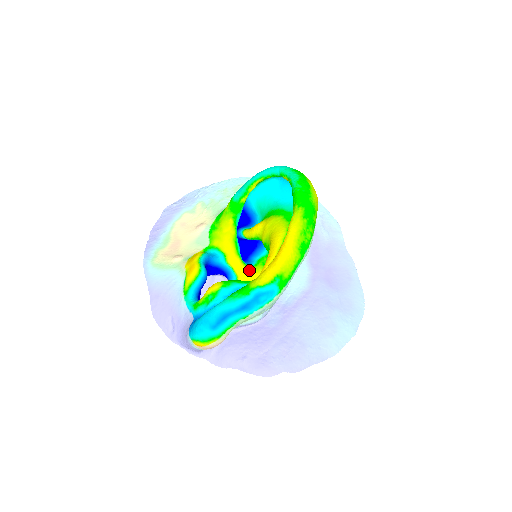
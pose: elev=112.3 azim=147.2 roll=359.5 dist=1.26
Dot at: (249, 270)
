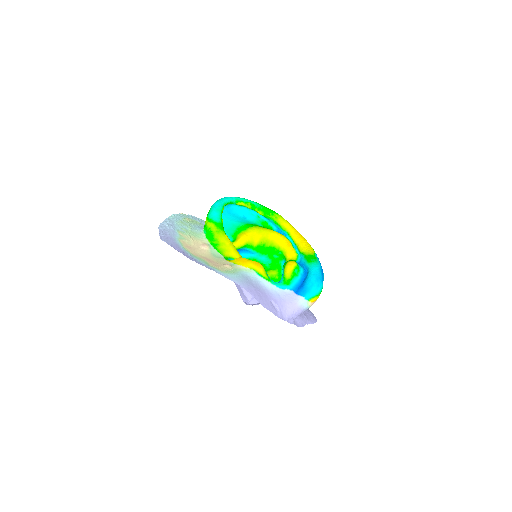
Dot at: occluded
